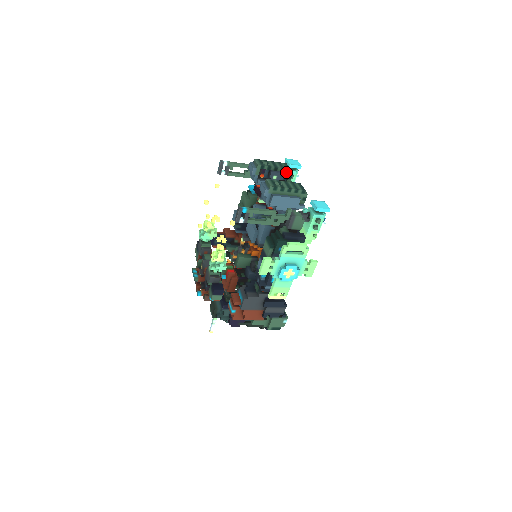
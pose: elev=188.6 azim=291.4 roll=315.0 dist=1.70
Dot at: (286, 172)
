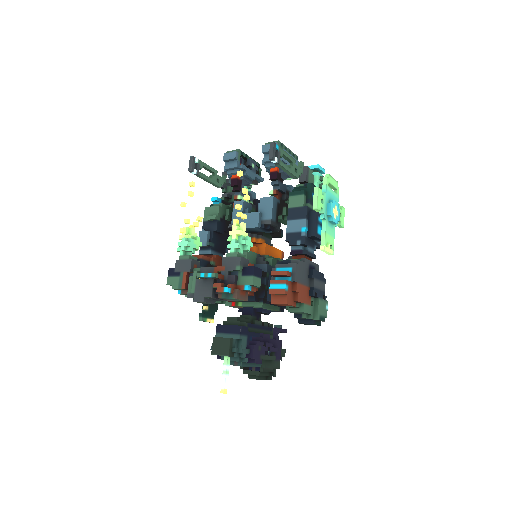
Dot at: occluded
